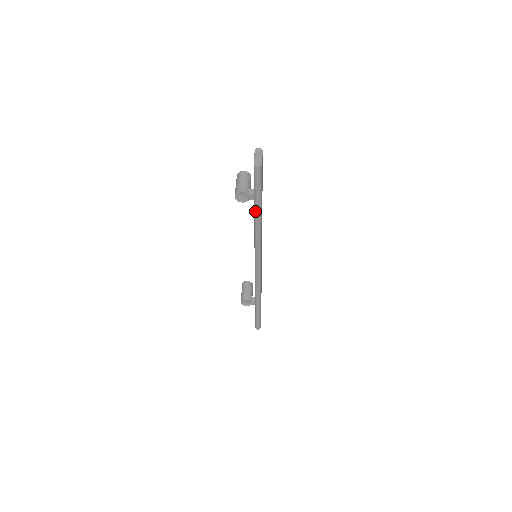
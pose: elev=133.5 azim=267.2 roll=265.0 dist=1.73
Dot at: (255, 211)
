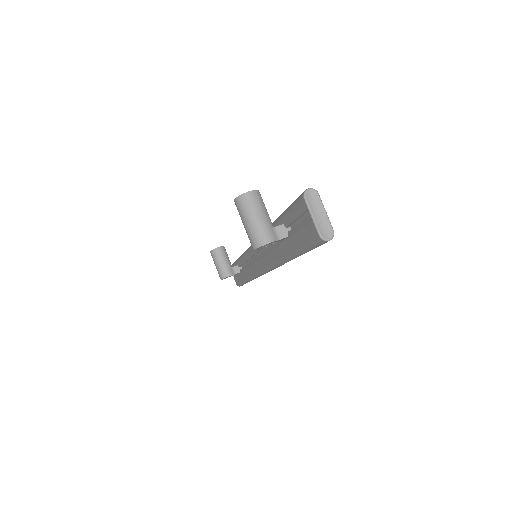
Dot at: (292, 258)
